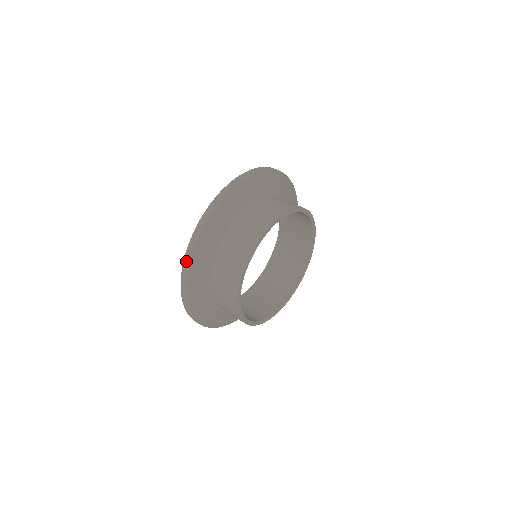
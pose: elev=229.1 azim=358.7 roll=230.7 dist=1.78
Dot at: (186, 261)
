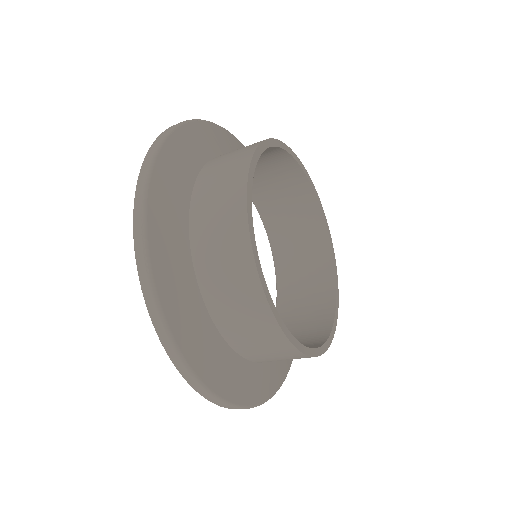
Dot at: (161, 331)
